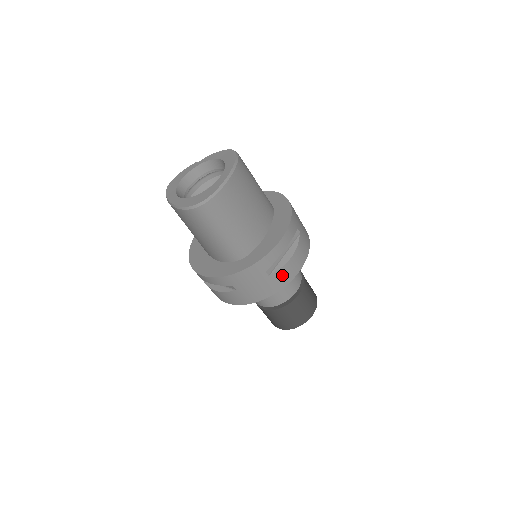
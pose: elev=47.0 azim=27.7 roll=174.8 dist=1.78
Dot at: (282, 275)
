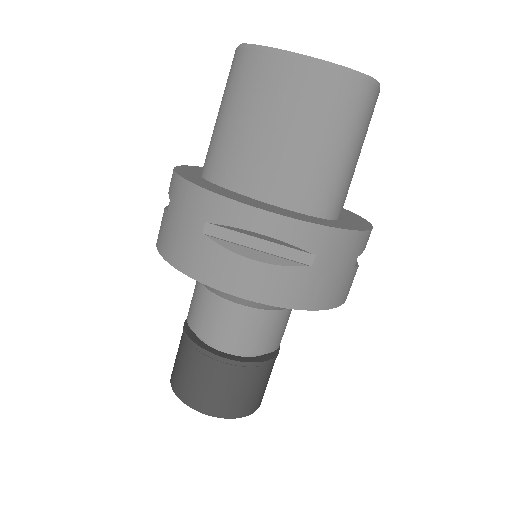
Dot at: (352, 280)
